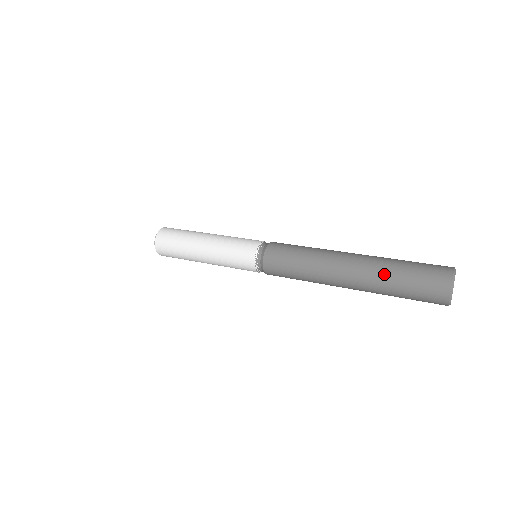
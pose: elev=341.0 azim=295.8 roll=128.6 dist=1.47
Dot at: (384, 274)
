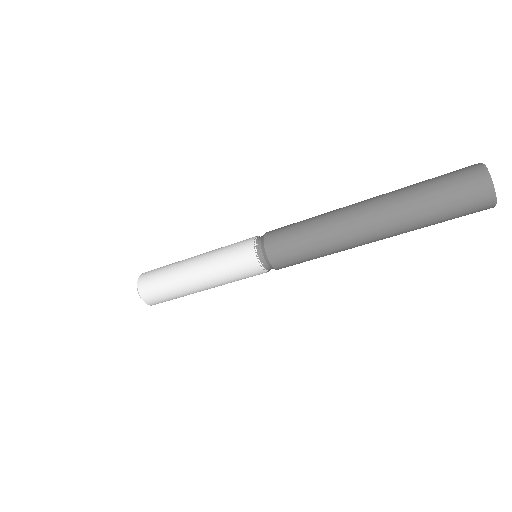
Dot at: occluded
